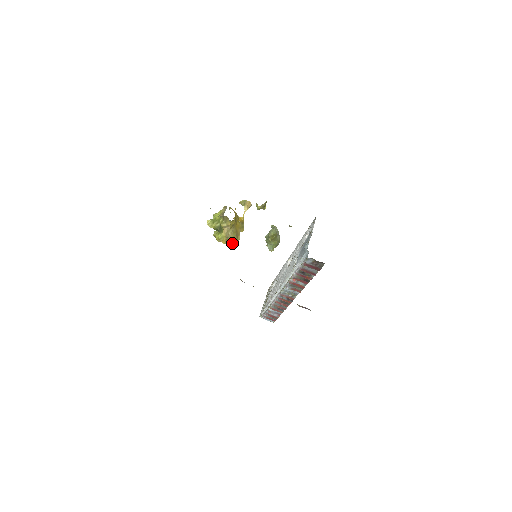
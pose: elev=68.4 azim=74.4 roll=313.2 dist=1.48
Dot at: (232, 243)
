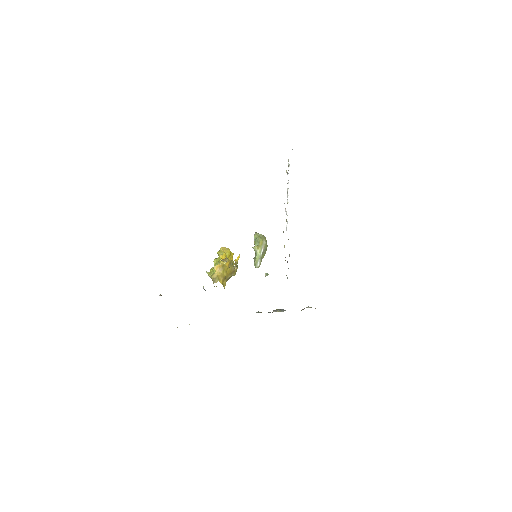
Dot at: occluded
